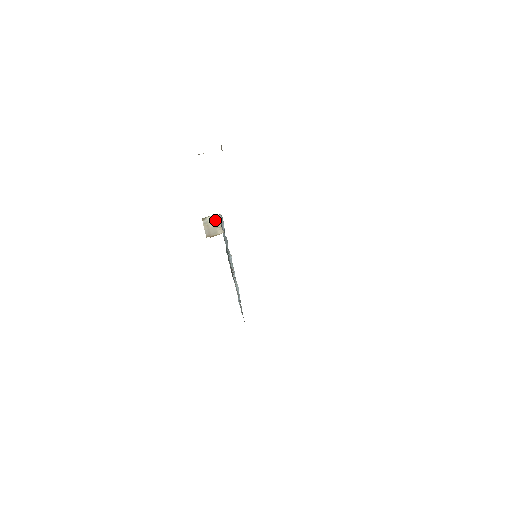
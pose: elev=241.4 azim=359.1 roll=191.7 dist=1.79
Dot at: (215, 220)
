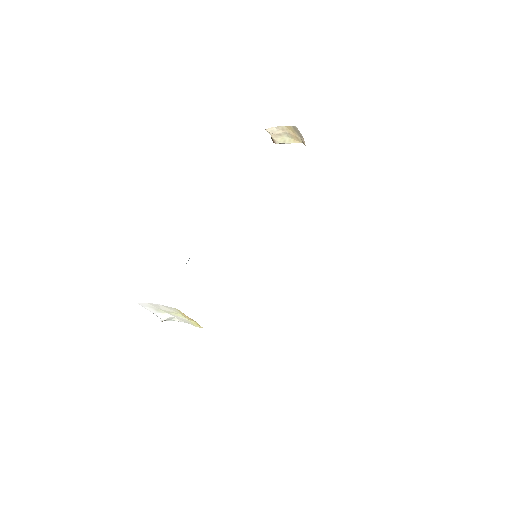
Dot at: occluded
